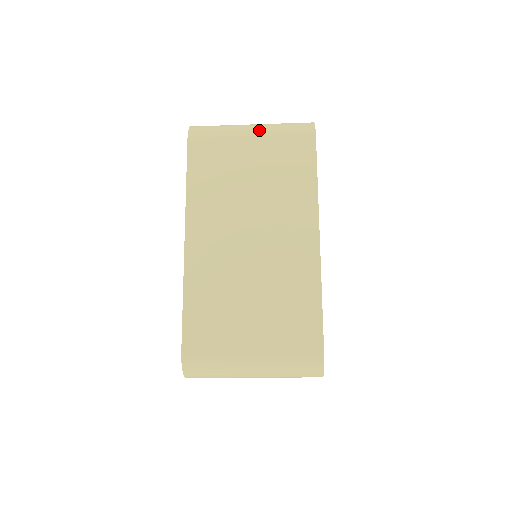
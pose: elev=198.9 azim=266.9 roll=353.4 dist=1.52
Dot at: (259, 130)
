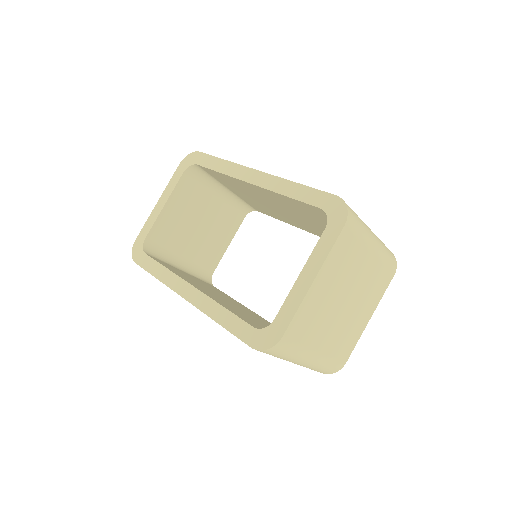
Dot at: occluded
